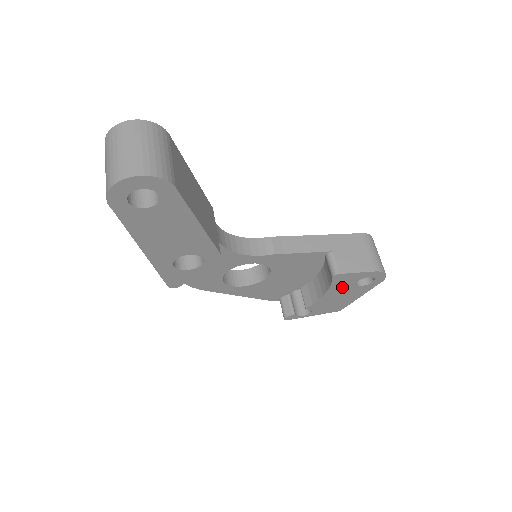
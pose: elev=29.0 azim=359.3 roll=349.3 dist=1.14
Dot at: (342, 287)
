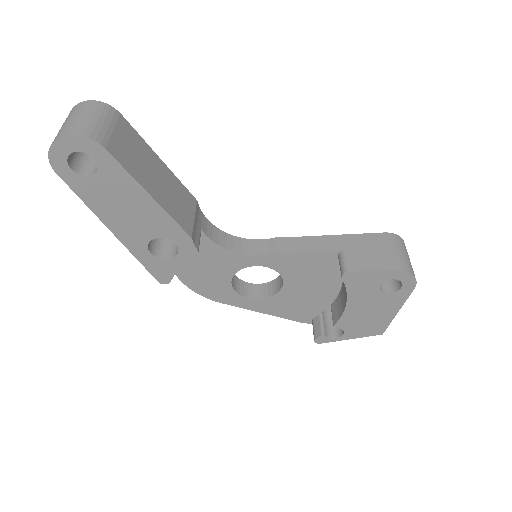
Dot at: (364, 294)
